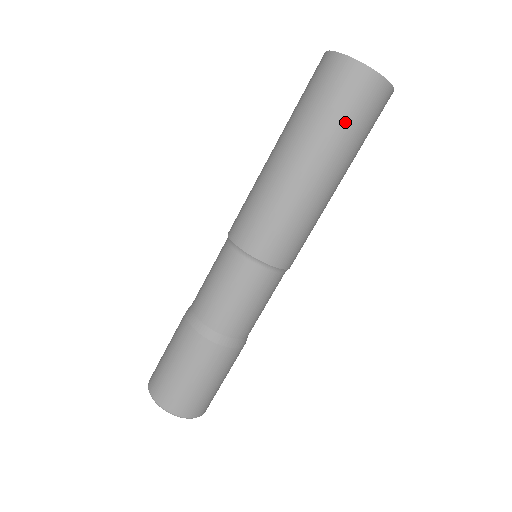
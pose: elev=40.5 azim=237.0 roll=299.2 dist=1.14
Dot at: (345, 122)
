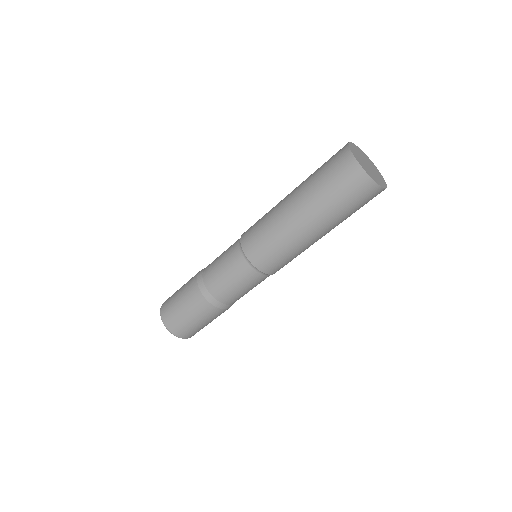
Dot at: (332, 195)
